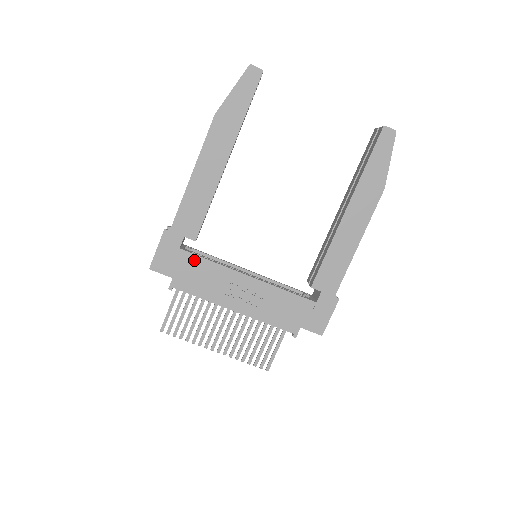
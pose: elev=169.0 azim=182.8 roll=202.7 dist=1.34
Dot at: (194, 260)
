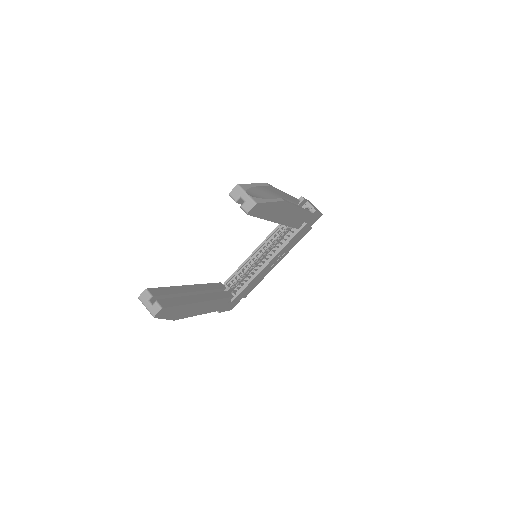
Dot at: (242, 293)
